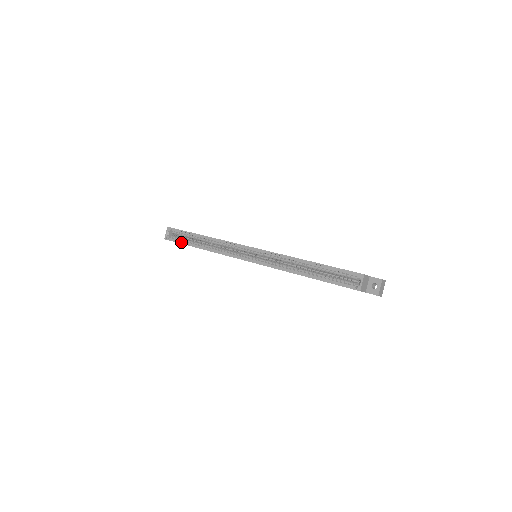
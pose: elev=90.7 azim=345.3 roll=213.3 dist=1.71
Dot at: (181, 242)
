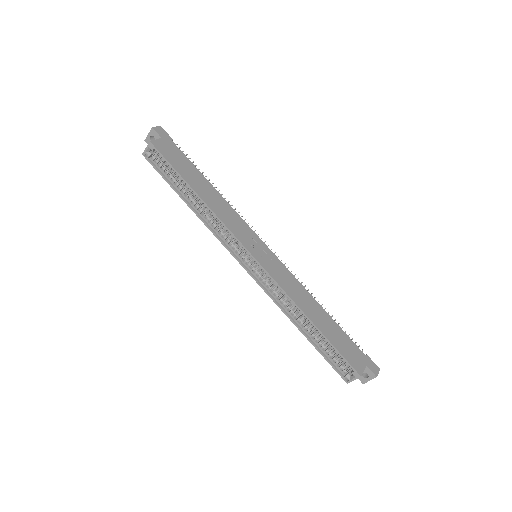
Dot at: (165, 178)
